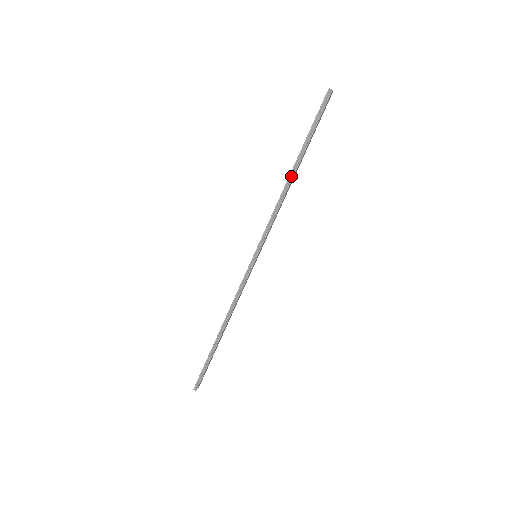
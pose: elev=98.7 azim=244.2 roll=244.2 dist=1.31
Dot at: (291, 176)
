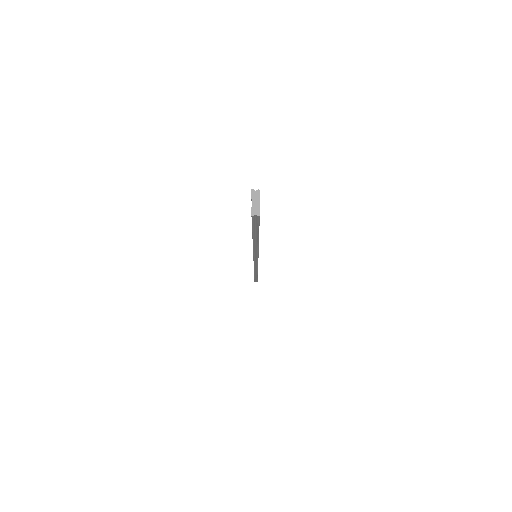
Dot at: (255, 245)
